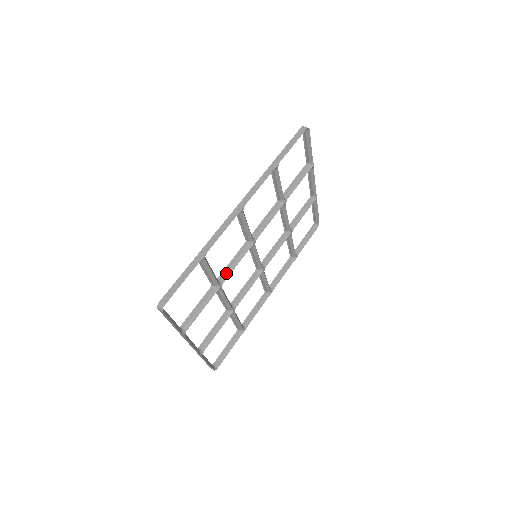
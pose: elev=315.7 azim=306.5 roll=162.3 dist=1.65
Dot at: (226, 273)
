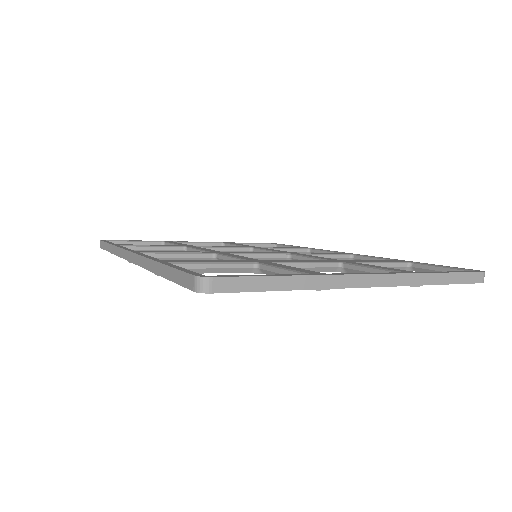
Dot at: occluded
